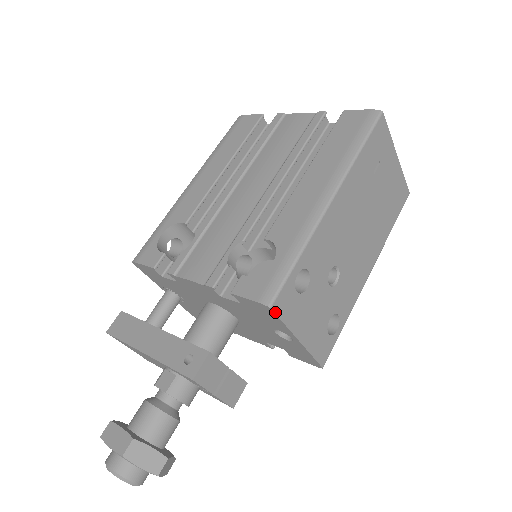
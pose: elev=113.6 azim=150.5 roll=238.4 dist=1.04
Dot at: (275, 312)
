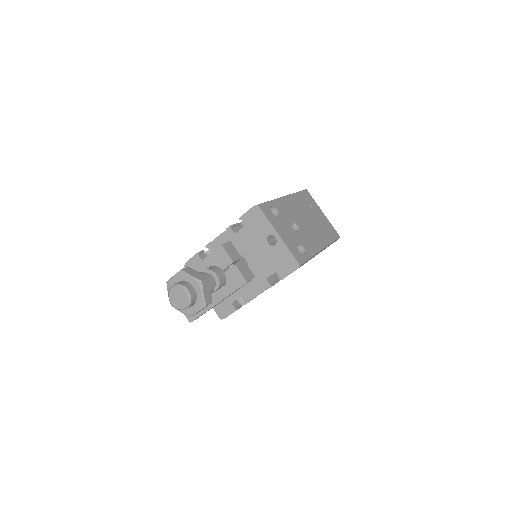
Dot at: (261, 209)
